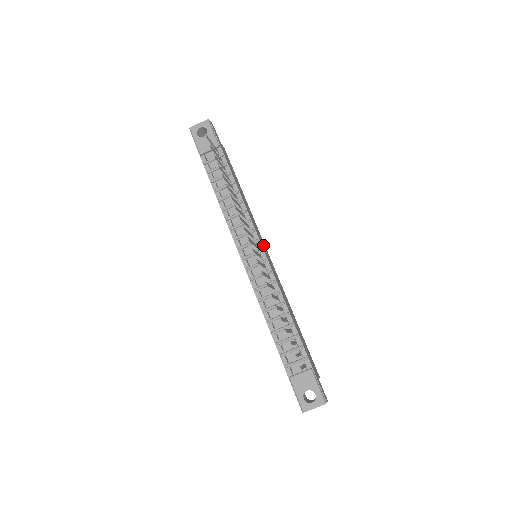
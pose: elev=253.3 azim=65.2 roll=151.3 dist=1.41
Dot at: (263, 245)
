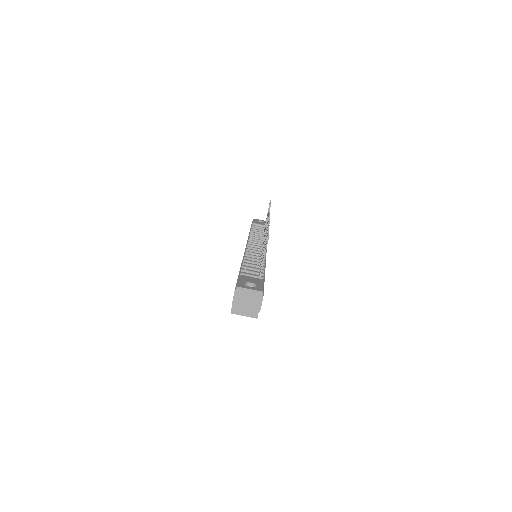
Dot at: occluded
